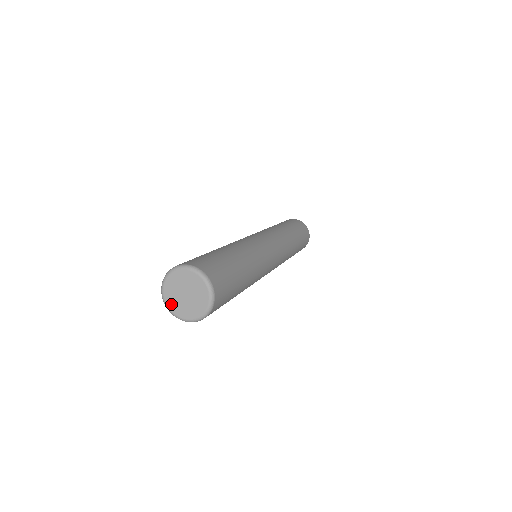
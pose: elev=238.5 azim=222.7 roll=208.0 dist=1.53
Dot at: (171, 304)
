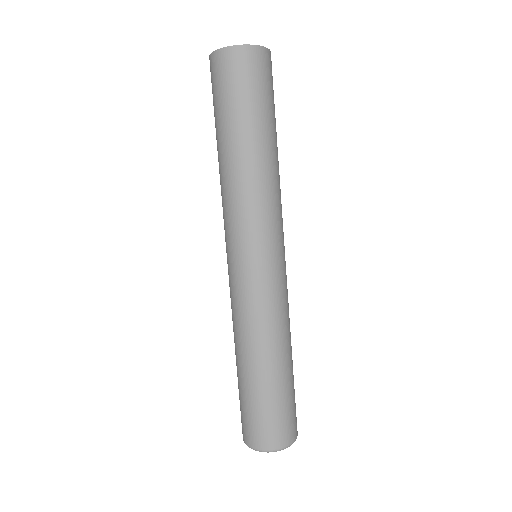
Dot at: occluded
